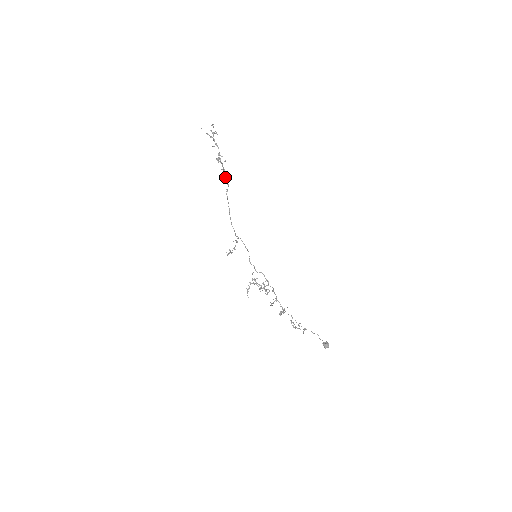
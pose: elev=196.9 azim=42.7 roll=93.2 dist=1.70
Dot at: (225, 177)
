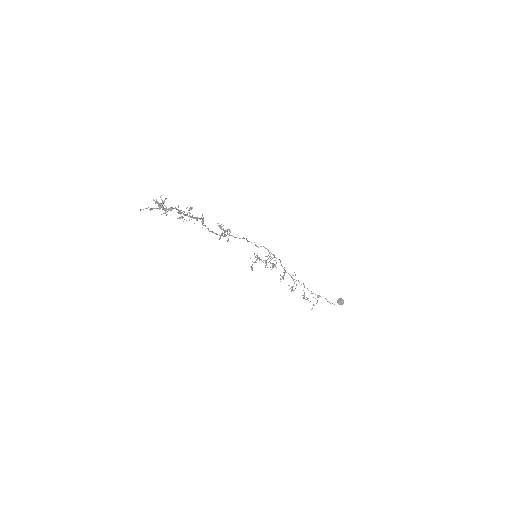
Dot at: (196, 219)
